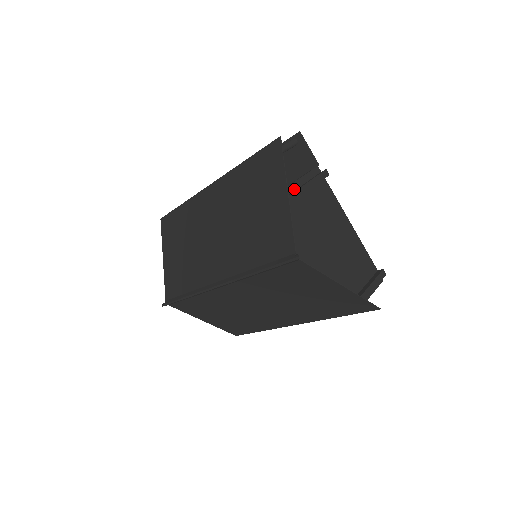
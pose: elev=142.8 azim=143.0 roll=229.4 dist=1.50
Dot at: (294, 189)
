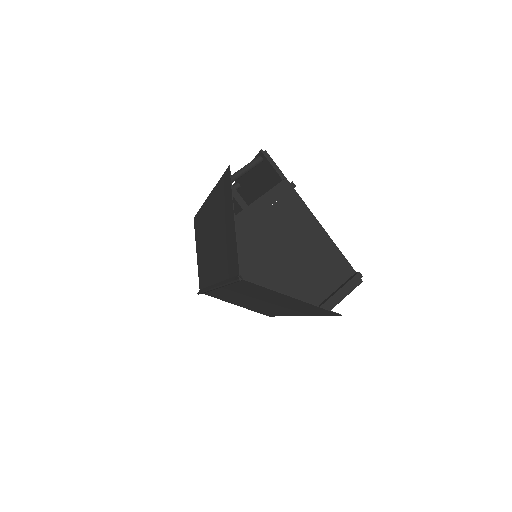
Dot at: (255, 207)
